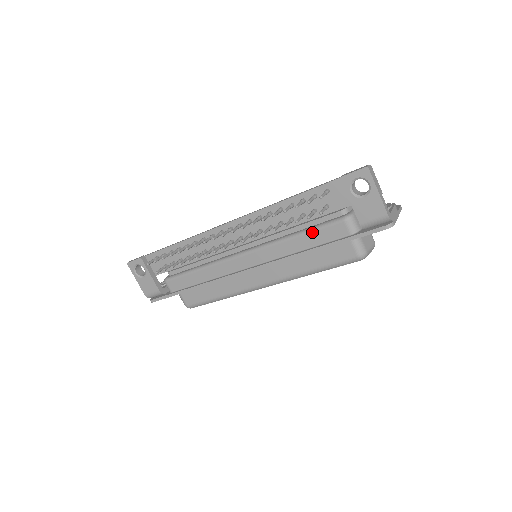
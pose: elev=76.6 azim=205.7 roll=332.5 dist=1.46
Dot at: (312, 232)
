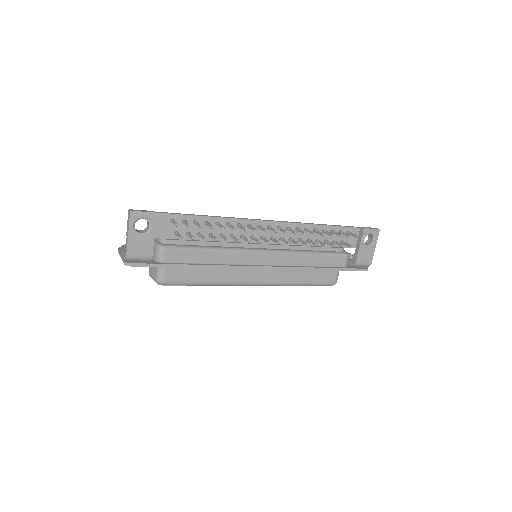
Dot at: (325, 255)
